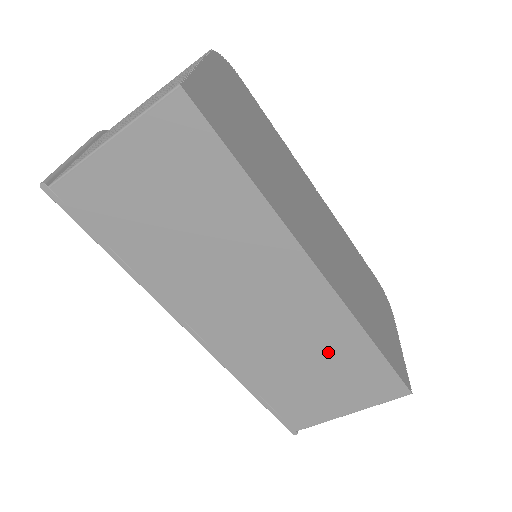
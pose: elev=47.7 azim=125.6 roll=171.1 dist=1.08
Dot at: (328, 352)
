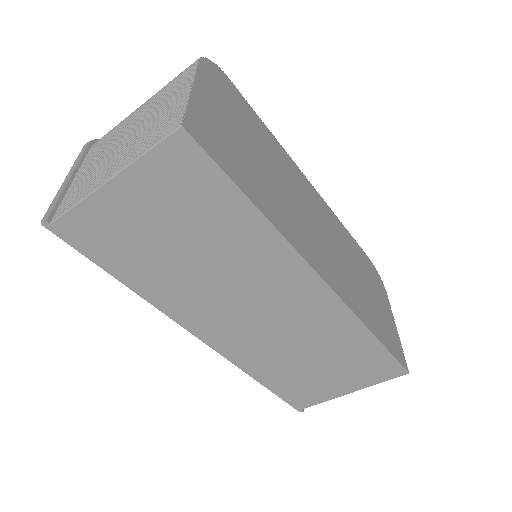
Dot at: (332, 346)
